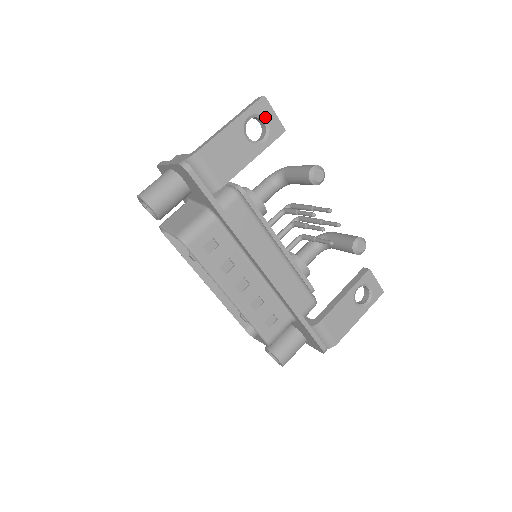
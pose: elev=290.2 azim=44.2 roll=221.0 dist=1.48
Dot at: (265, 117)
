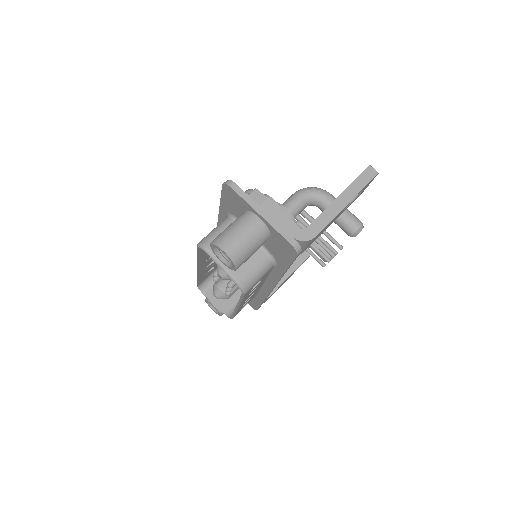
Dot at: occluded
